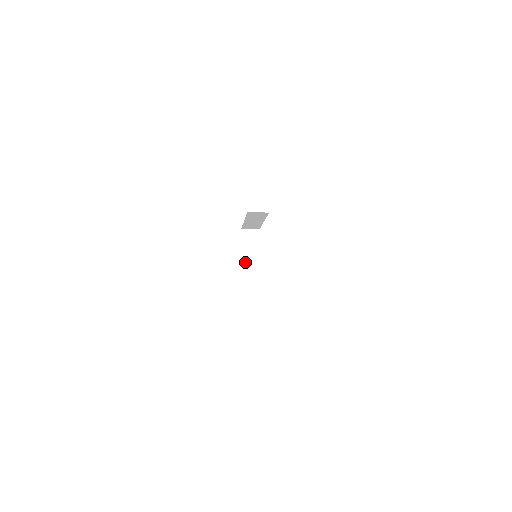
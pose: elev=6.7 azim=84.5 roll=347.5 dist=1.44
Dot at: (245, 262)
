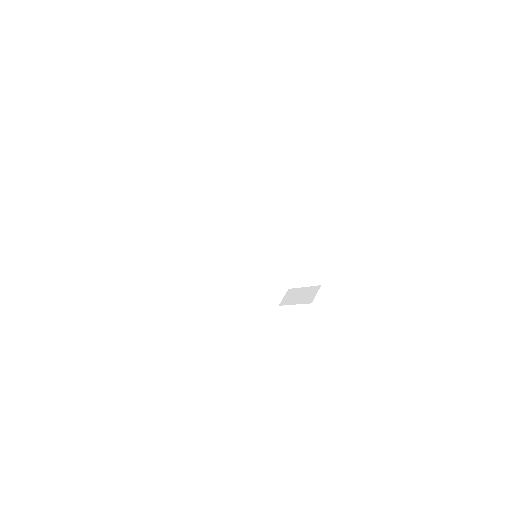
Dot at: (222, 232)
